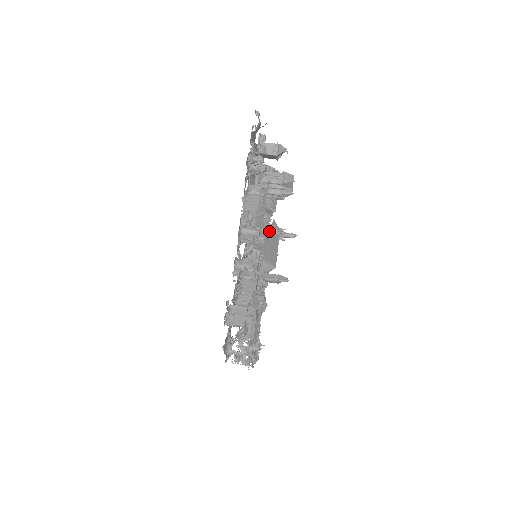
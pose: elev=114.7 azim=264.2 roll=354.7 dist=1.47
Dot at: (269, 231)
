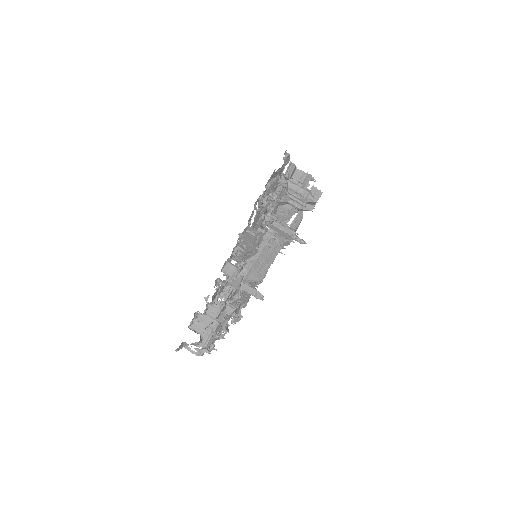
Dot at: (272, 243)
